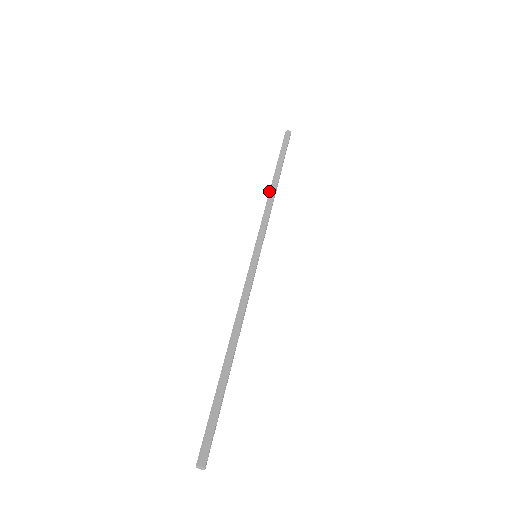
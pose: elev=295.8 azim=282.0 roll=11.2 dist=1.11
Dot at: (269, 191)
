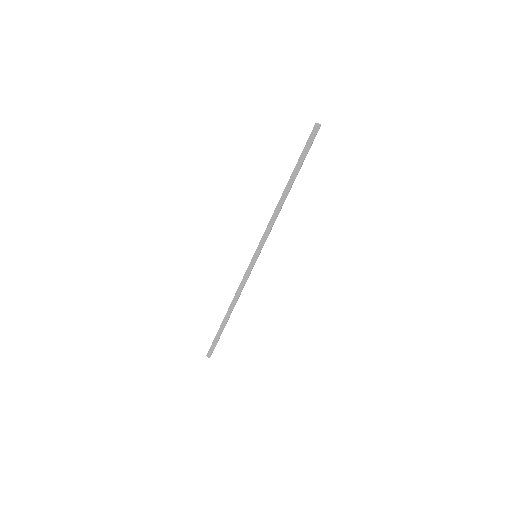
Dot at: (279, 201)
